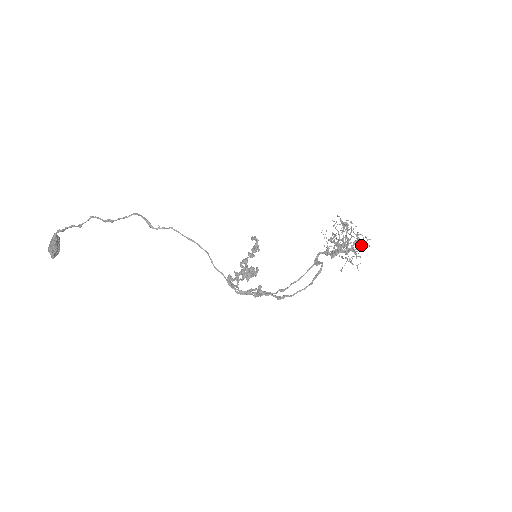
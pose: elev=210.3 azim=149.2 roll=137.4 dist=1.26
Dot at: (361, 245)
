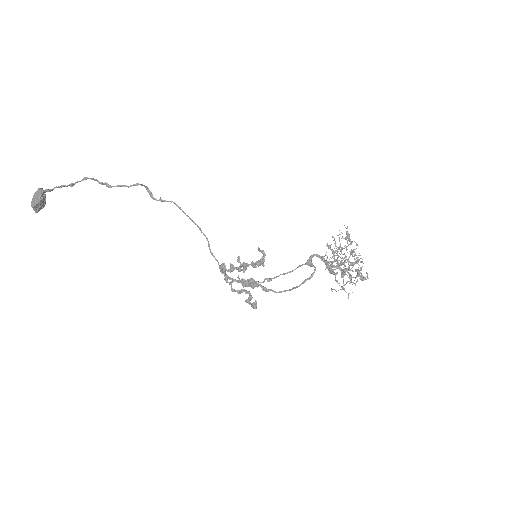
Dot at: (359, 274)
